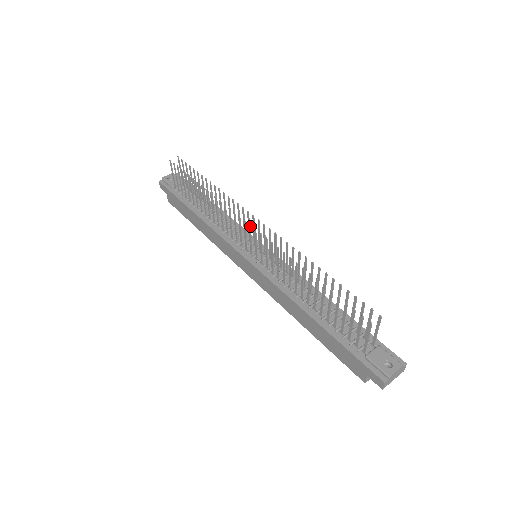
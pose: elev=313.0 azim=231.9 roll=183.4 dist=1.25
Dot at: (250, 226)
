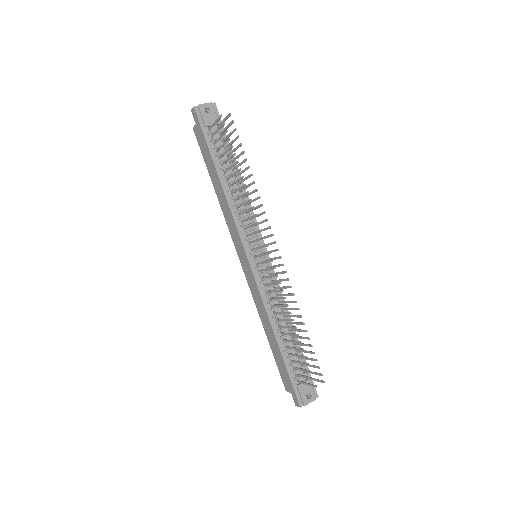
Dot at: occluded
